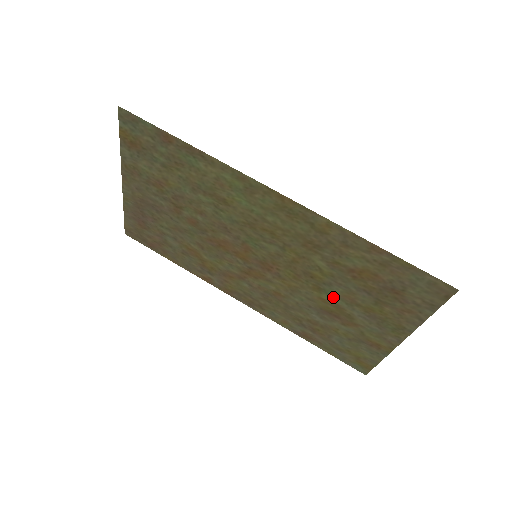
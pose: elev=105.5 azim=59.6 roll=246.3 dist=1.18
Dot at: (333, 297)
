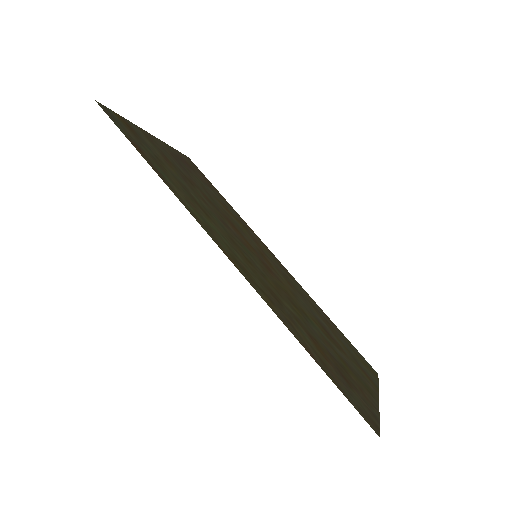
Dot at: (317, 328)
